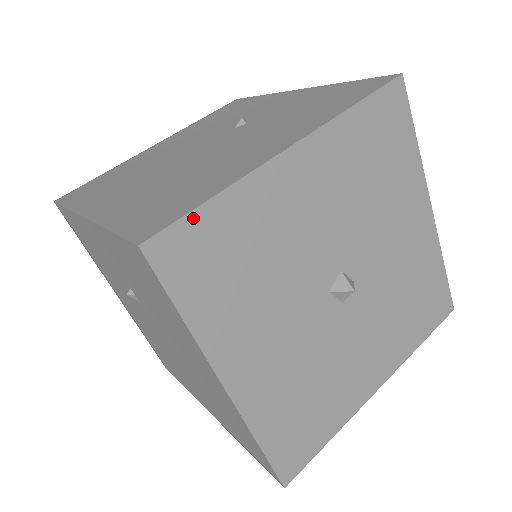
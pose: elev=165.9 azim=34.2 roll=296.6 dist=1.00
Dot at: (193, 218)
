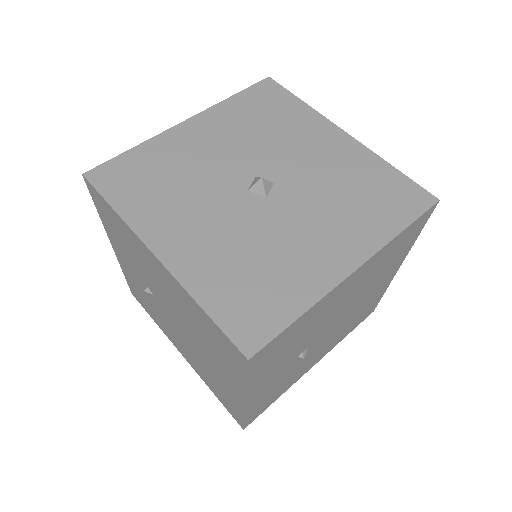
Dot at: (118, 159)
